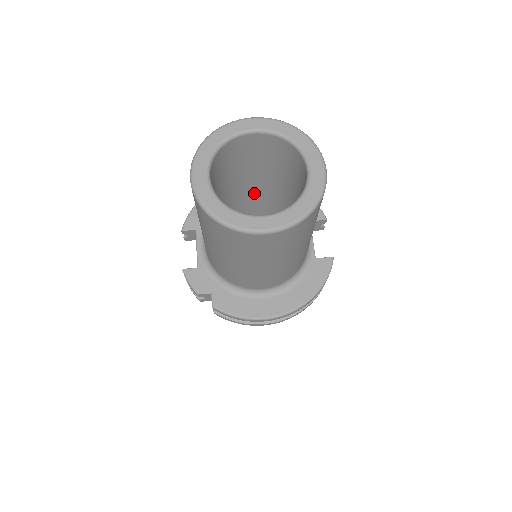
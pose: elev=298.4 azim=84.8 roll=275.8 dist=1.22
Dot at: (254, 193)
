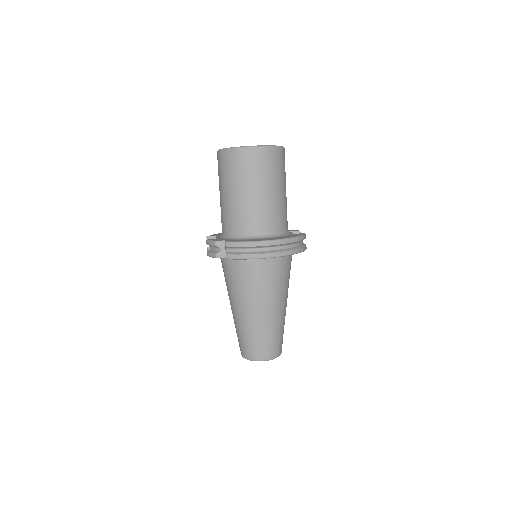
Dot at: occluded
